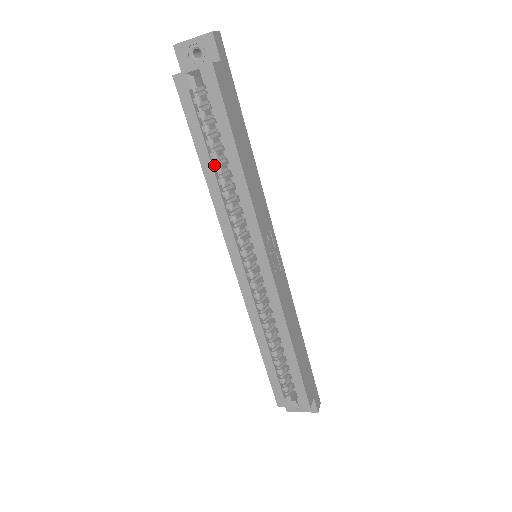
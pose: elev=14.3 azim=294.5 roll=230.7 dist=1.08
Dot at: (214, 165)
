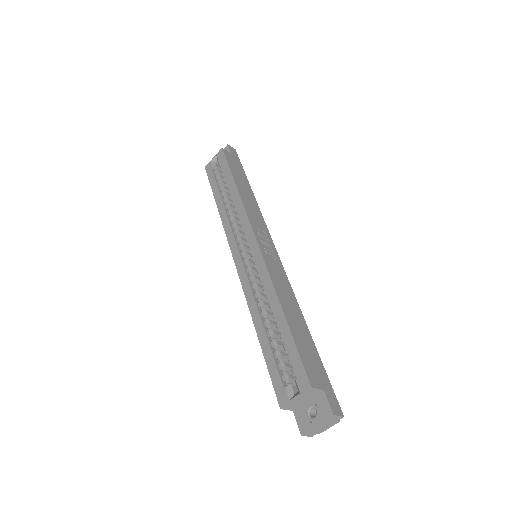
Dot at: (224, 200)
